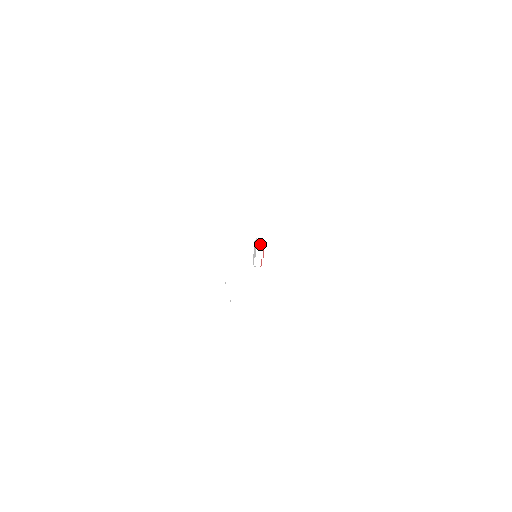
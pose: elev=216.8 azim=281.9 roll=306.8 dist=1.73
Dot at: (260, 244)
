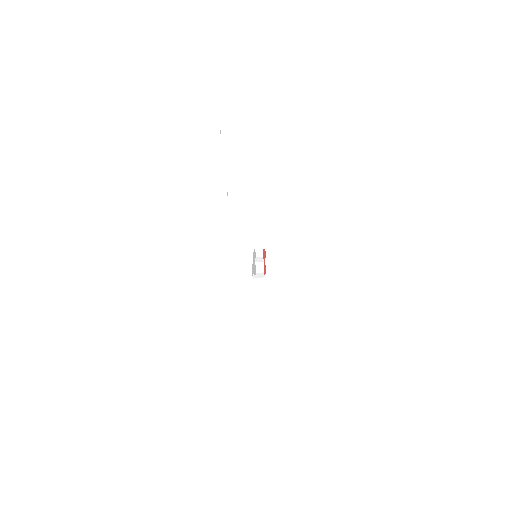
Dot at: (261, 249)
